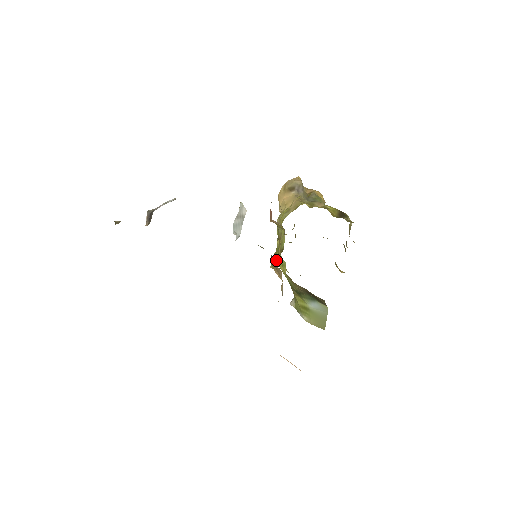
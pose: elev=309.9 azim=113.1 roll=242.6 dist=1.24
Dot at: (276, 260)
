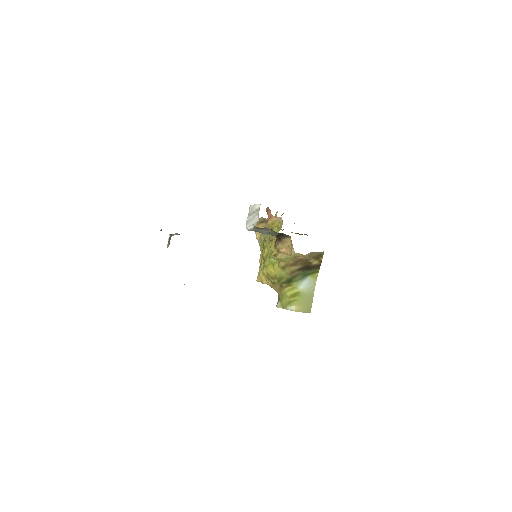
Dot at: (266, 265)
